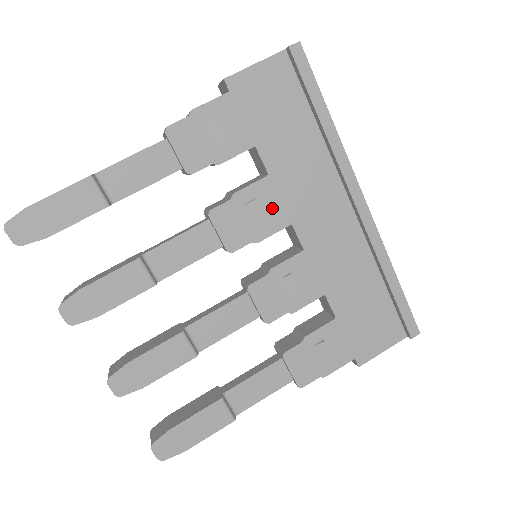
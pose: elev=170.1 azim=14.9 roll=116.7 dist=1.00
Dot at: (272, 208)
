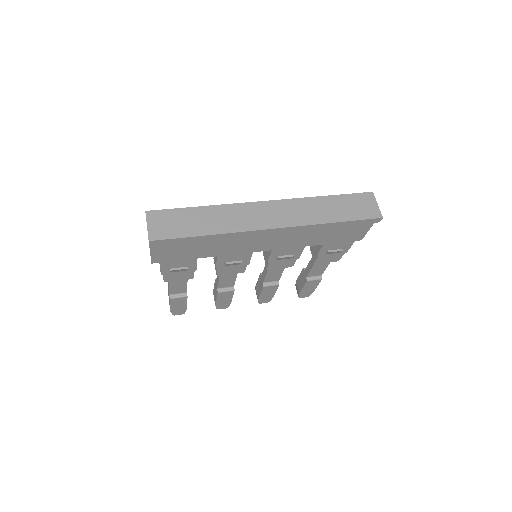
Dot at: (236, 257)
